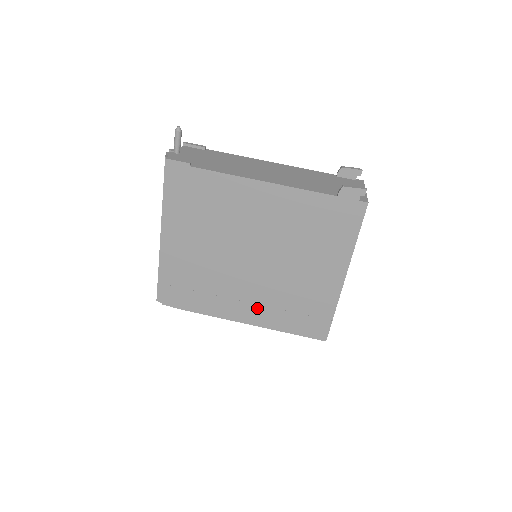
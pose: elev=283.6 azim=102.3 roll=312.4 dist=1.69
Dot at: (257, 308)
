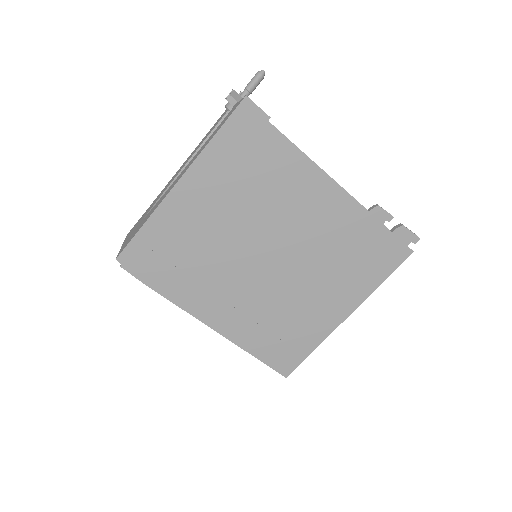
Dot at: (237, 315)
